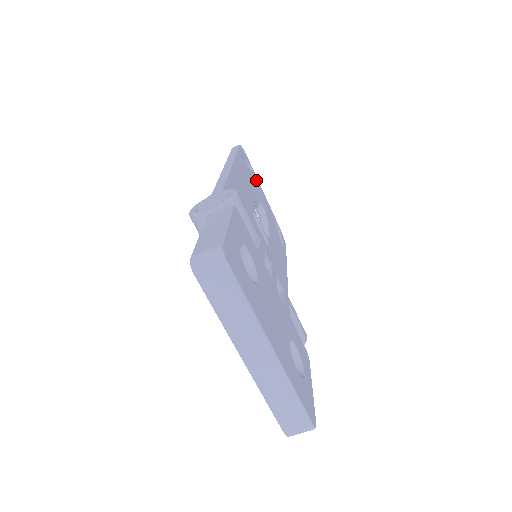
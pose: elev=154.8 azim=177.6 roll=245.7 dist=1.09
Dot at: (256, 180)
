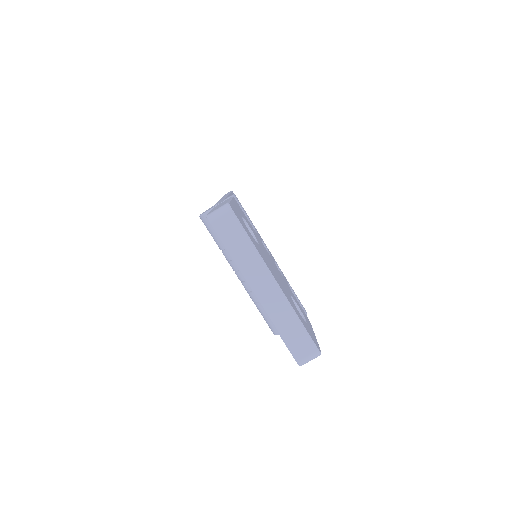
Dot at: occluded
